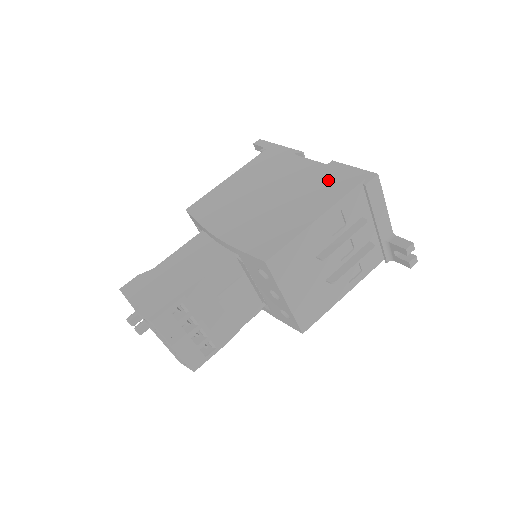
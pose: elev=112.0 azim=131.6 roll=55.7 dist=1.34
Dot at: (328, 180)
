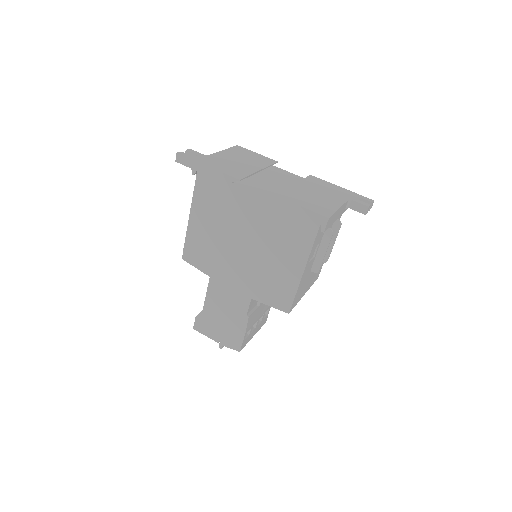
Dot at: (288, 225)
